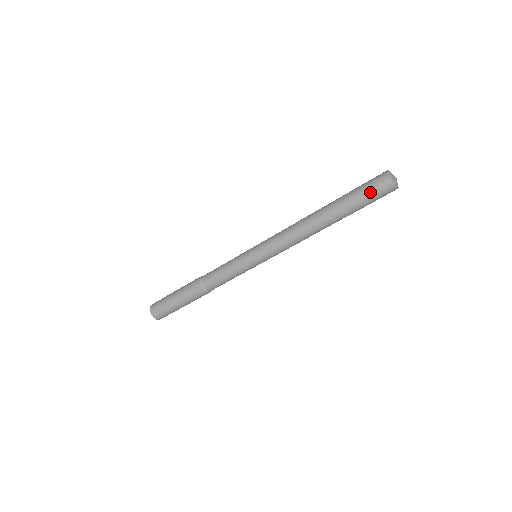
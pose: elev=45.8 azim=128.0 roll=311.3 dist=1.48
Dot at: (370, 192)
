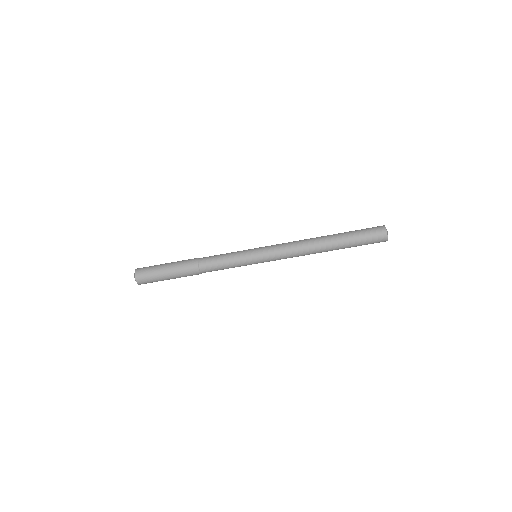
Dot at: (369, 237)
